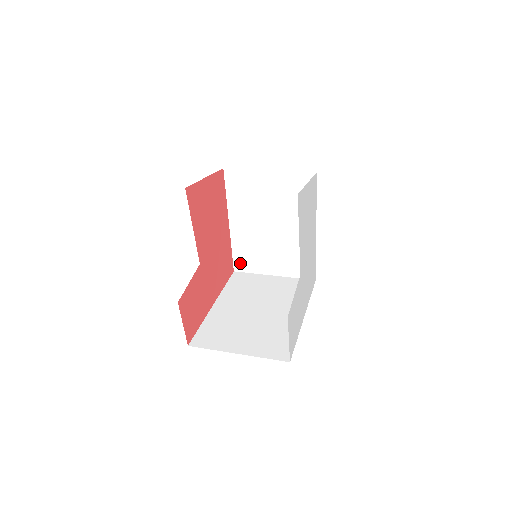
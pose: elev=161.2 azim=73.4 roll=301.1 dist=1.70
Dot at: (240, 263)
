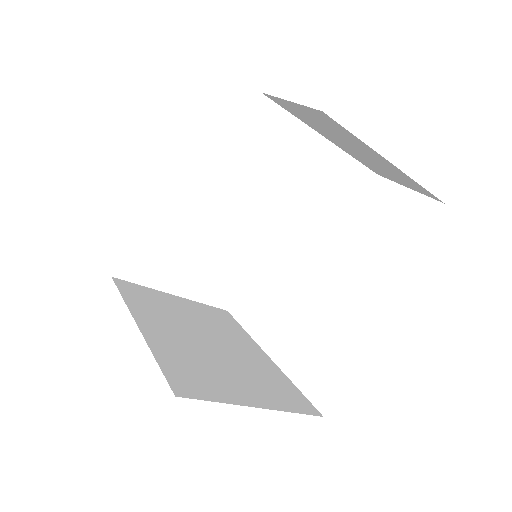
Dot at: (182, 382)
